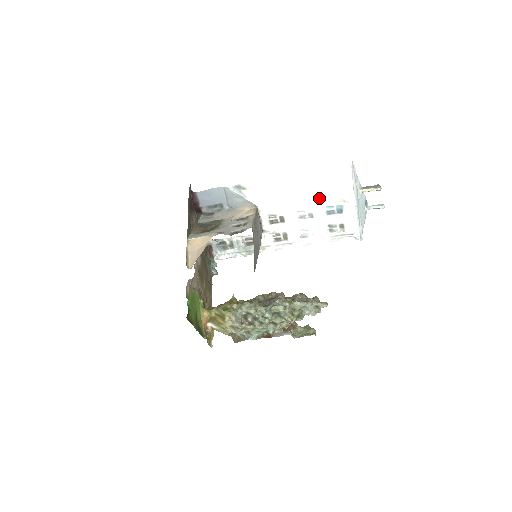
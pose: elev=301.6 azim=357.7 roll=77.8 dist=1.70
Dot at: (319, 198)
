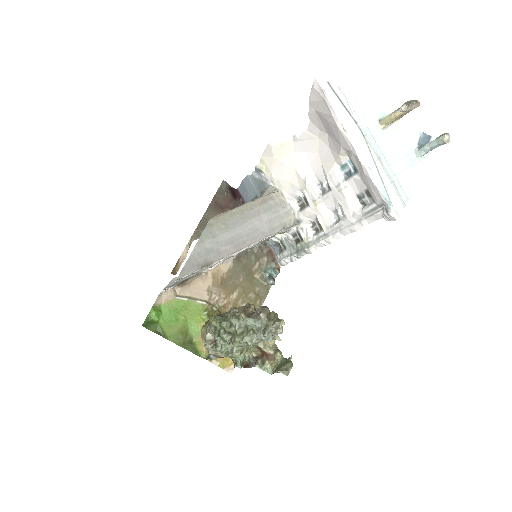
Dot at: (329, 157)
